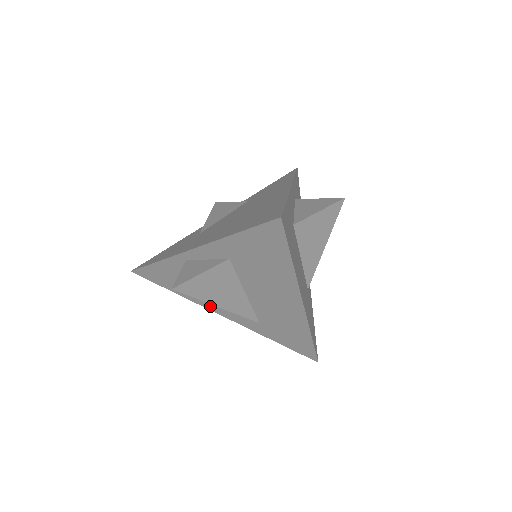
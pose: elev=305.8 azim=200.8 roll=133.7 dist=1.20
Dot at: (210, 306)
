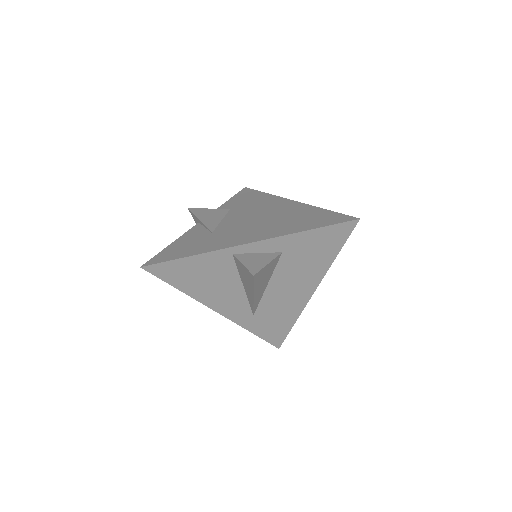
Dot at: (211, 302)
